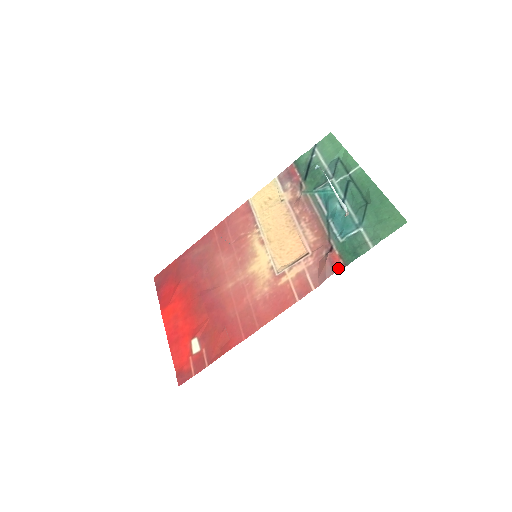
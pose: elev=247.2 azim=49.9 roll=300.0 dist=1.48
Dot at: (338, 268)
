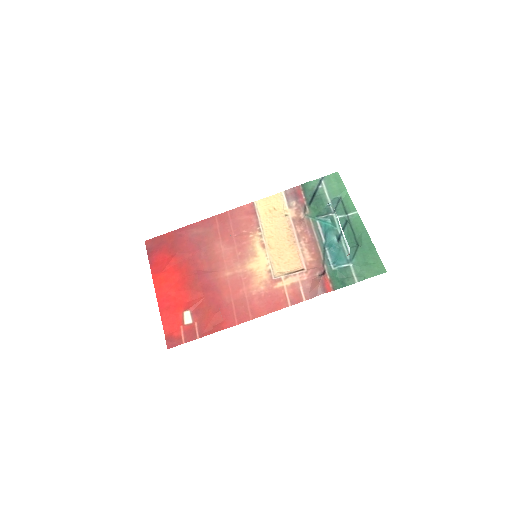
Dot at: (328, 290)
